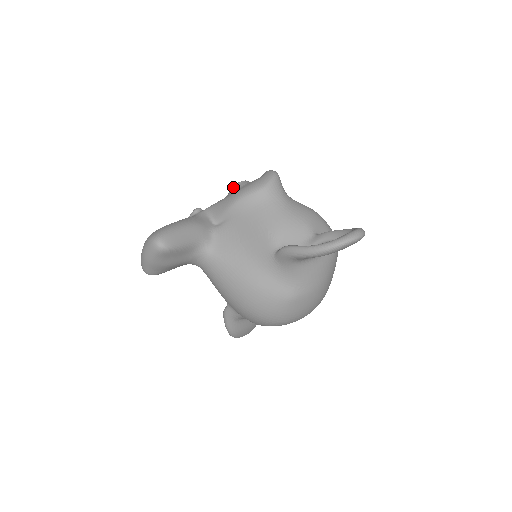
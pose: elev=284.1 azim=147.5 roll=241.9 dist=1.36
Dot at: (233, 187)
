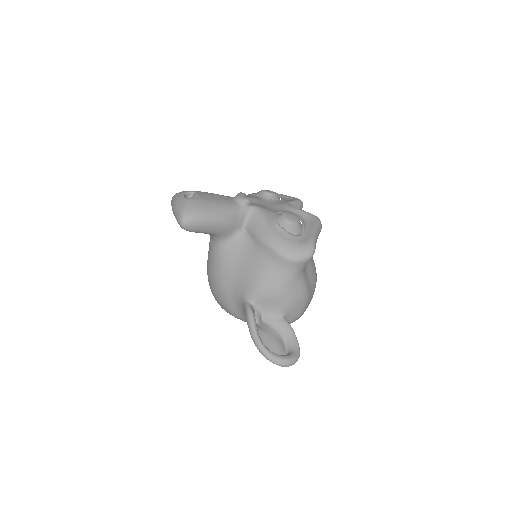
Dot at: (283, 219)
